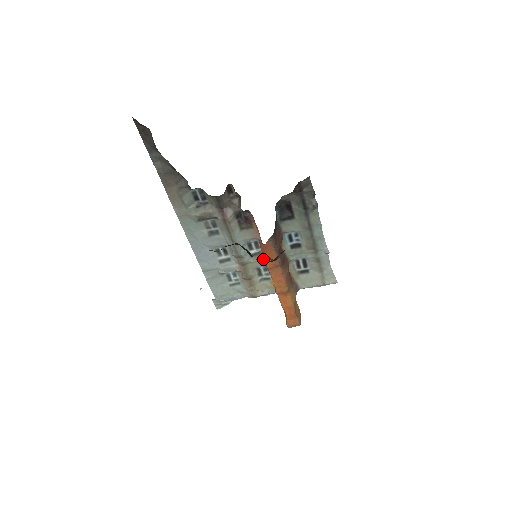
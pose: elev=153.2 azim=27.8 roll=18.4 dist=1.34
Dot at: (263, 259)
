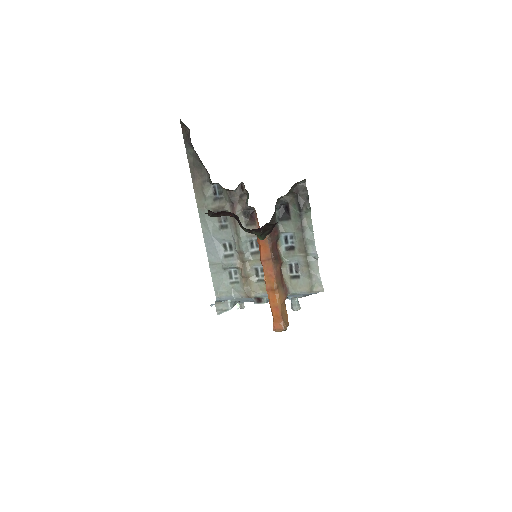
Dot at: occluded
